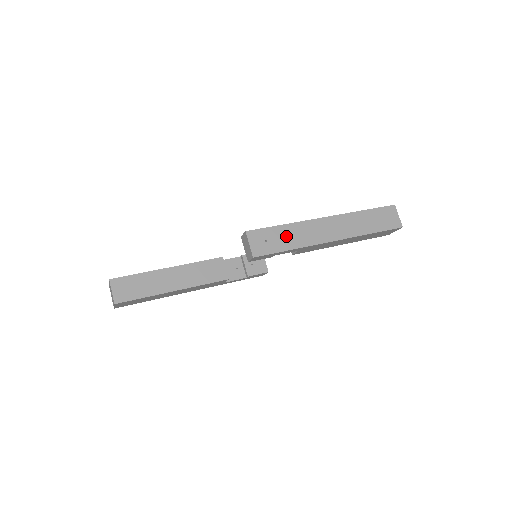
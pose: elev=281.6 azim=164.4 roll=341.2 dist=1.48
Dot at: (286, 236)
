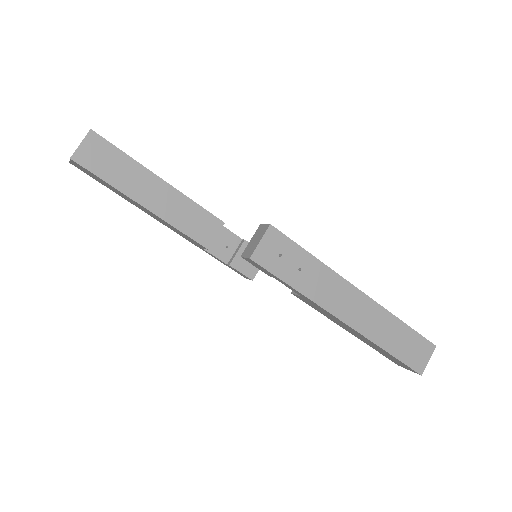
Dot at: (305, 271)
